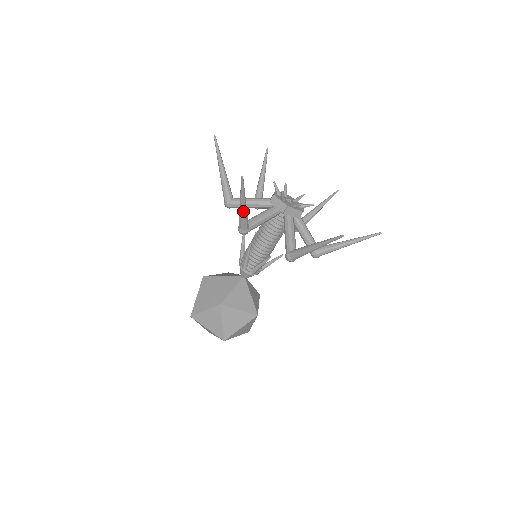
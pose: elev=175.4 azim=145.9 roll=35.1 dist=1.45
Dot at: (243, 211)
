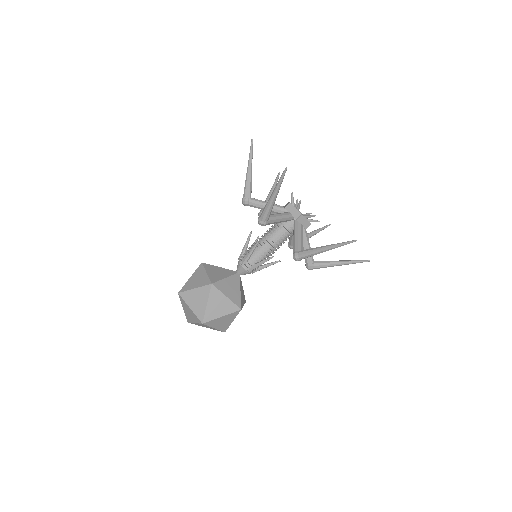
Dot at: occluded
